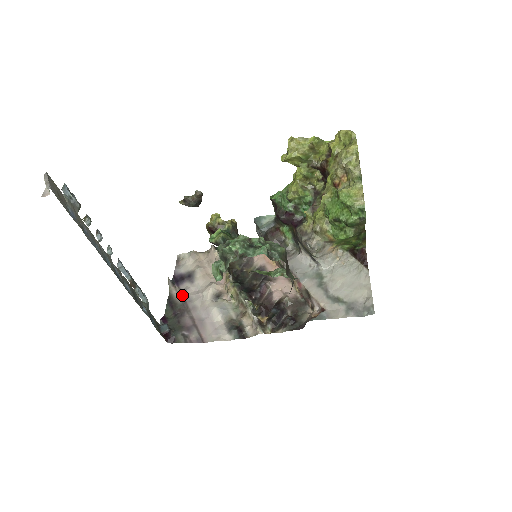
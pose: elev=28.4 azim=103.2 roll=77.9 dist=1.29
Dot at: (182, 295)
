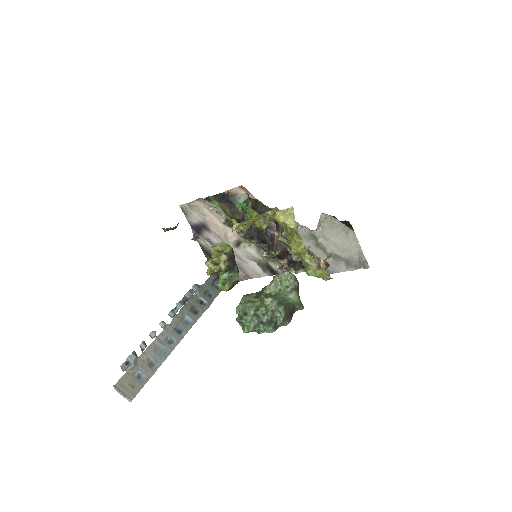
Dot at: (210, 243)
